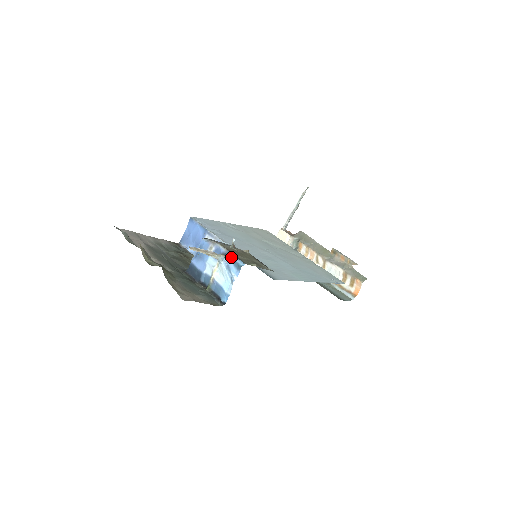
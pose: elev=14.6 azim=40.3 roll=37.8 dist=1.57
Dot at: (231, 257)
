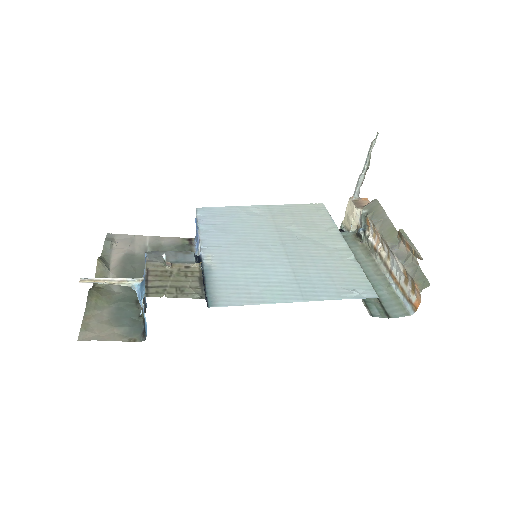
Dot at: (142, 284)
